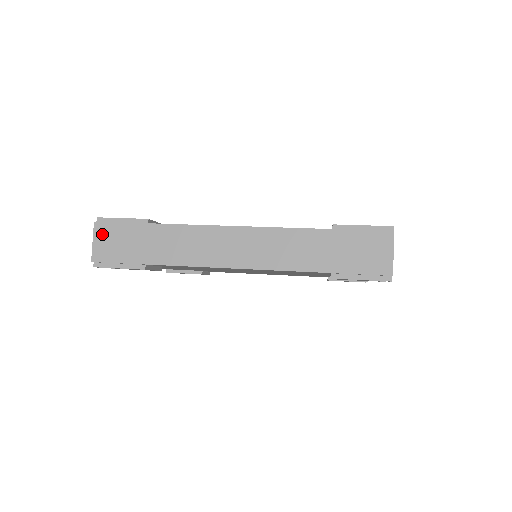
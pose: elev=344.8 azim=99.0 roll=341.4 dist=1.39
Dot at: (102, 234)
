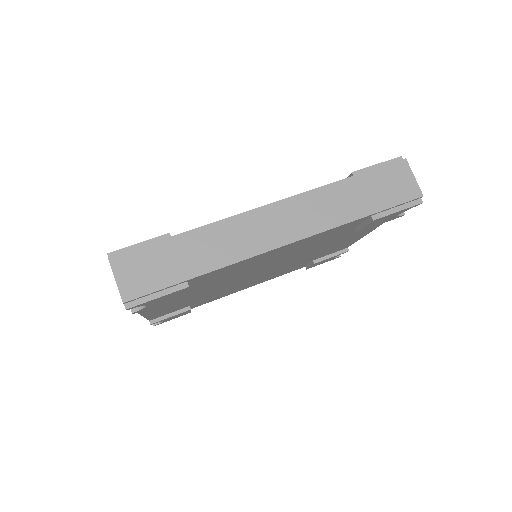
Dot at: (124, 267)
